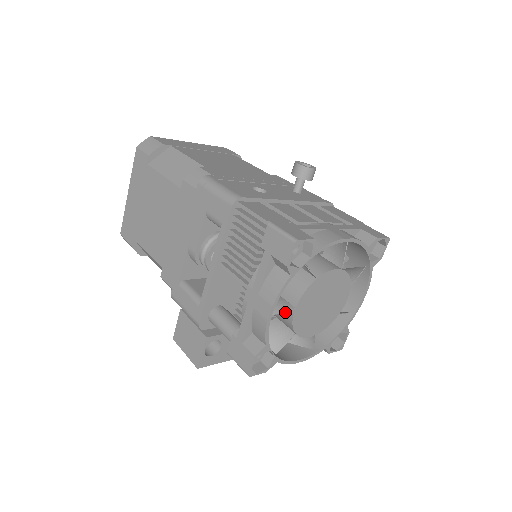
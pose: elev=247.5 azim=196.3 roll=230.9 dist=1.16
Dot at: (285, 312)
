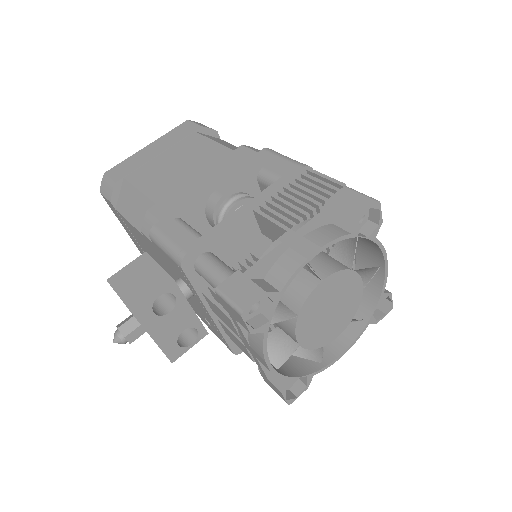
Dot at: (304, 284)
